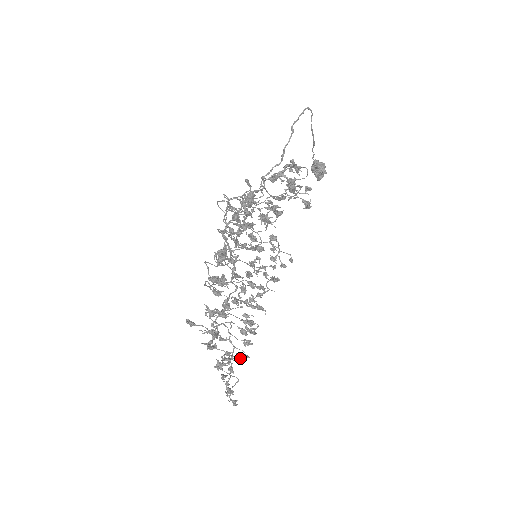
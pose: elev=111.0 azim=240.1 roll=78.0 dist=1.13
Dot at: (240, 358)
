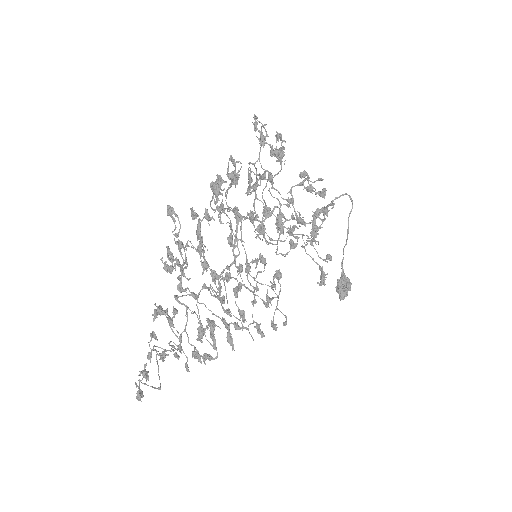
Dot at: (180, 351)
